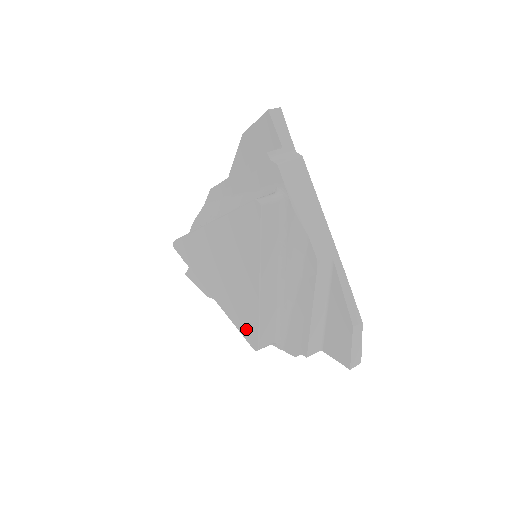
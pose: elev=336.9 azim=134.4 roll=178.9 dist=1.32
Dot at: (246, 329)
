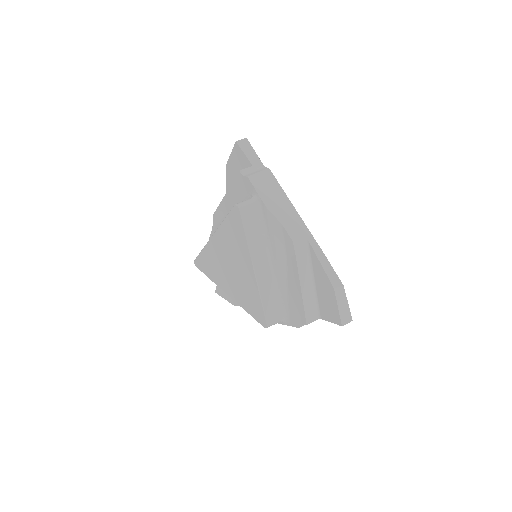
Dot at: (255, 312)
